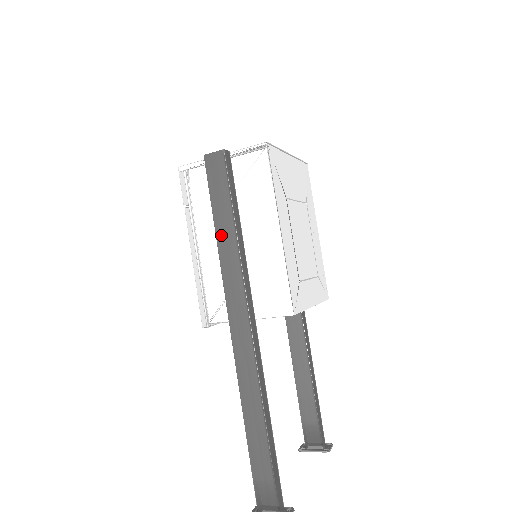
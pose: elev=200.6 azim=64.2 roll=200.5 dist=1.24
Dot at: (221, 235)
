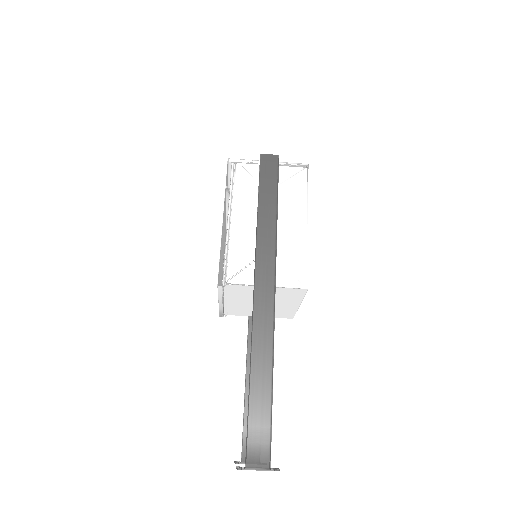
Dot at: (263, 211)
